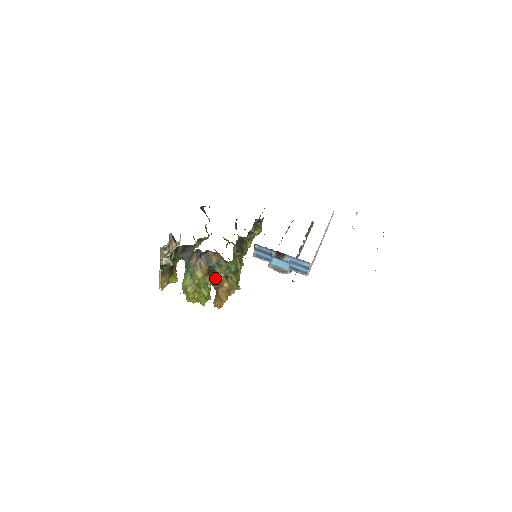
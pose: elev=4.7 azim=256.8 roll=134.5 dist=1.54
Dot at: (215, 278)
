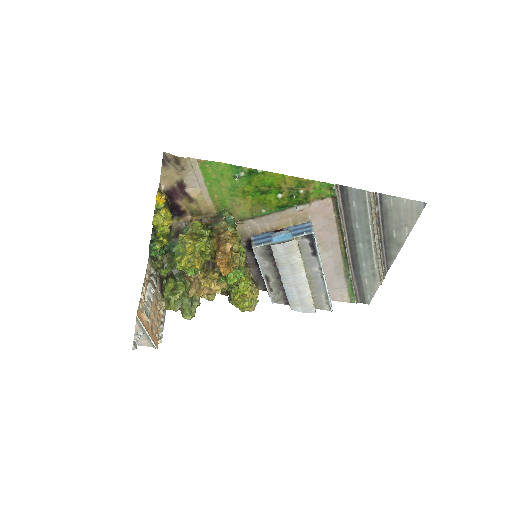
Dot at: (214, 237)
